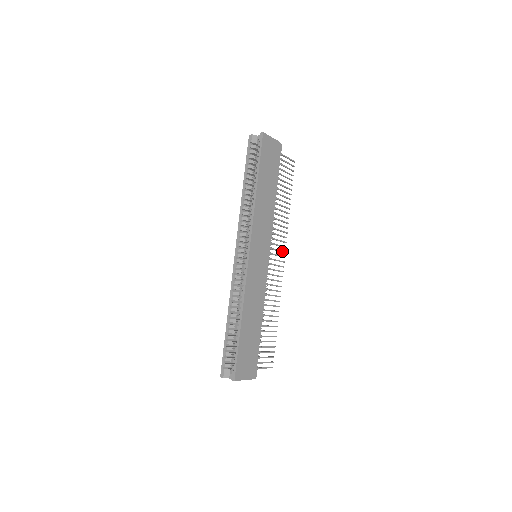
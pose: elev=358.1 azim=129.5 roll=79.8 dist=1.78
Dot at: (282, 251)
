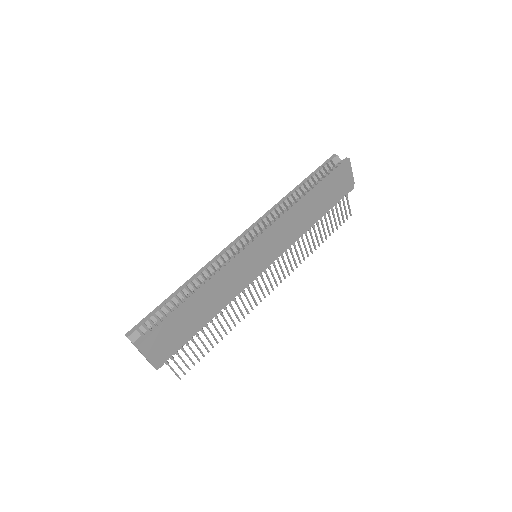
Dot at: (280, 278)
